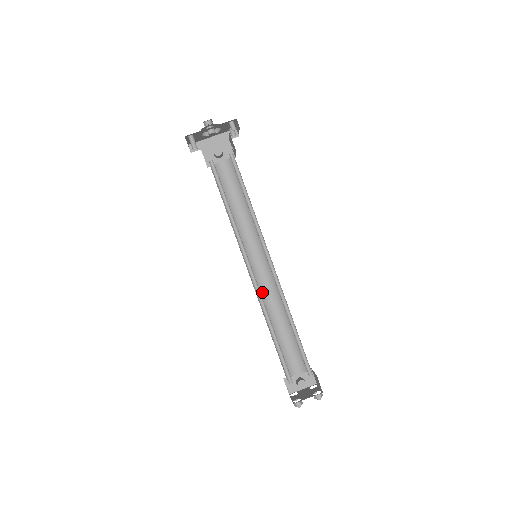
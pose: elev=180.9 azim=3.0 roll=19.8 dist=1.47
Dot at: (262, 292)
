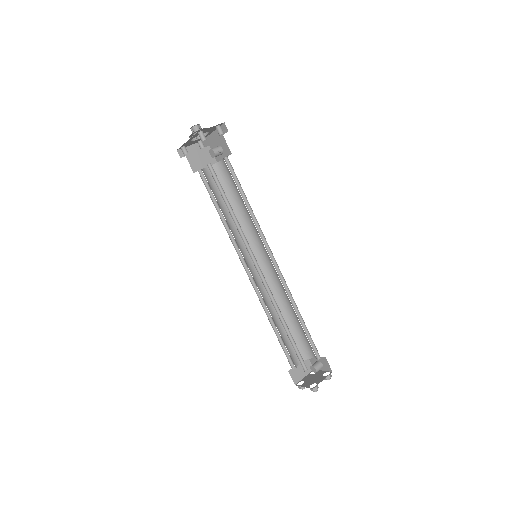
Dot at: (275, 284)
